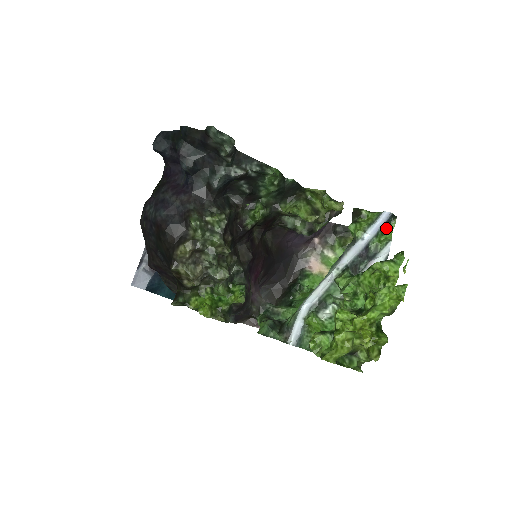
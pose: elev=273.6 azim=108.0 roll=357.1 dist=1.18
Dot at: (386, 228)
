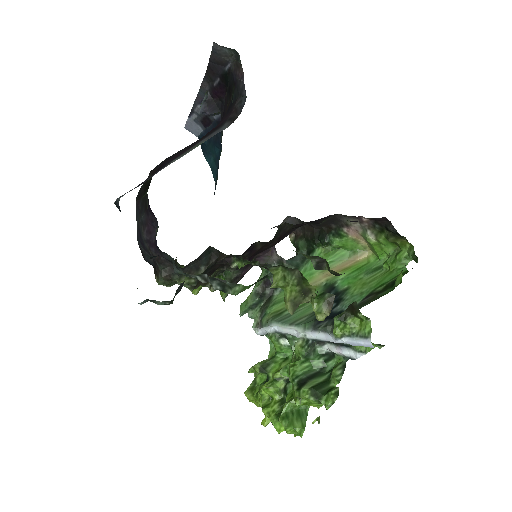
Dot at: occluded
